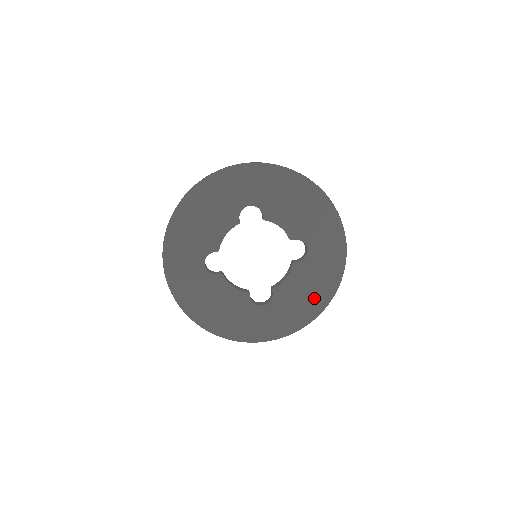
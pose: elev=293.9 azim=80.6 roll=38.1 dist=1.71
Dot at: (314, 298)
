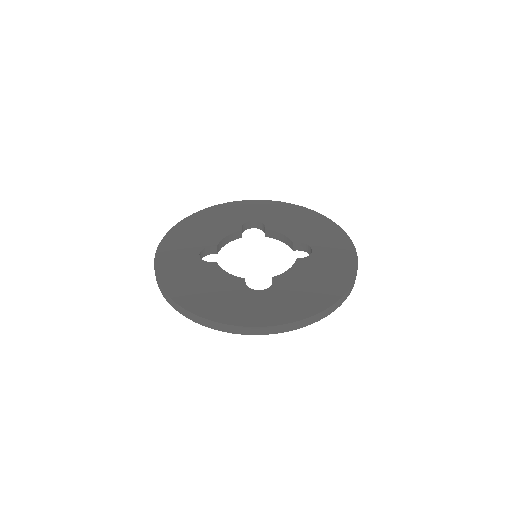
Dot at: (324, 288)
